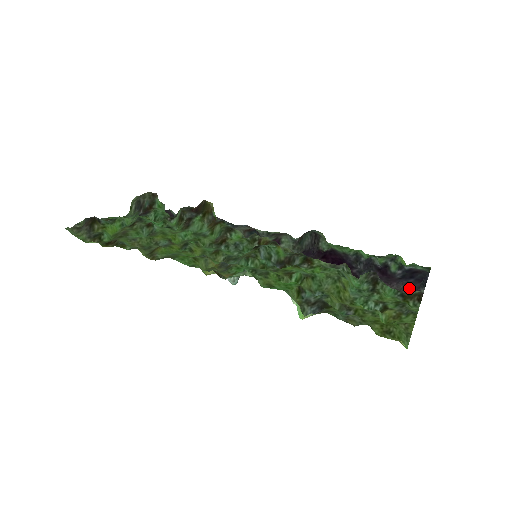
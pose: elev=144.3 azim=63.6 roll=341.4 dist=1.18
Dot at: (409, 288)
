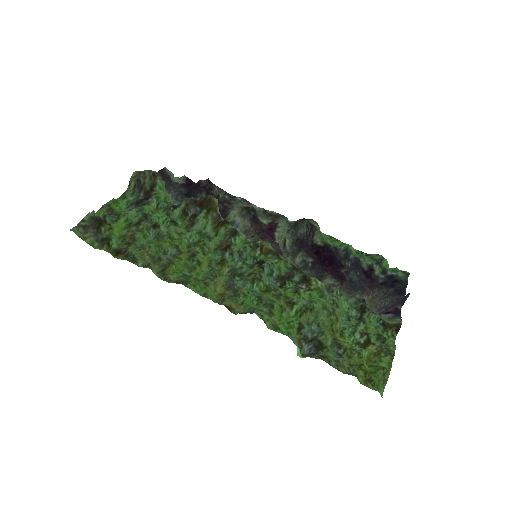
Dot at: (388, 298)
